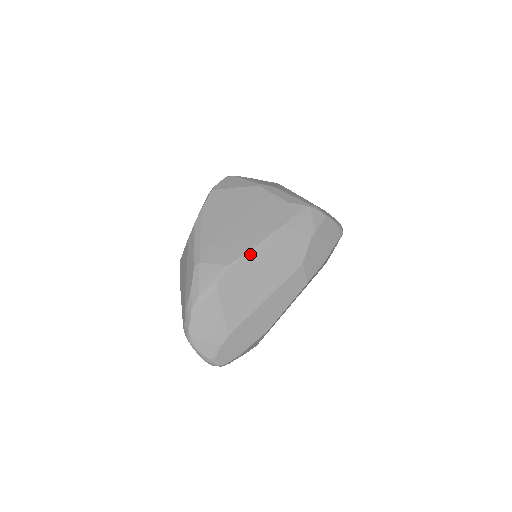
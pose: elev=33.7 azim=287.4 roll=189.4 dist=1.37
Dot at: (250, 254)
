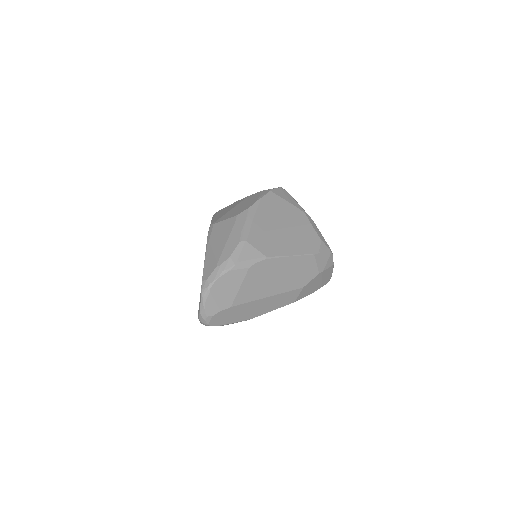
Dot at: (283, 259)
